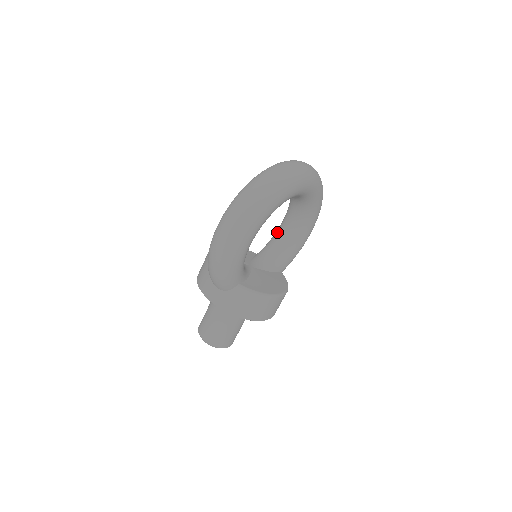
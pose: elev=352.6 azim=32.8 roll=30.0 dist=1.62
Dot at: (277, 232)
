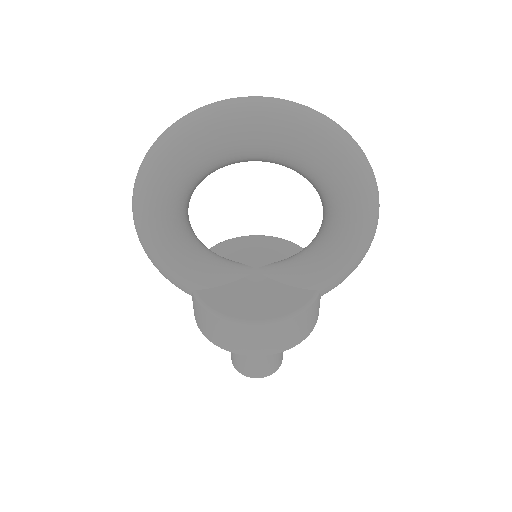
Dot at: occluded
